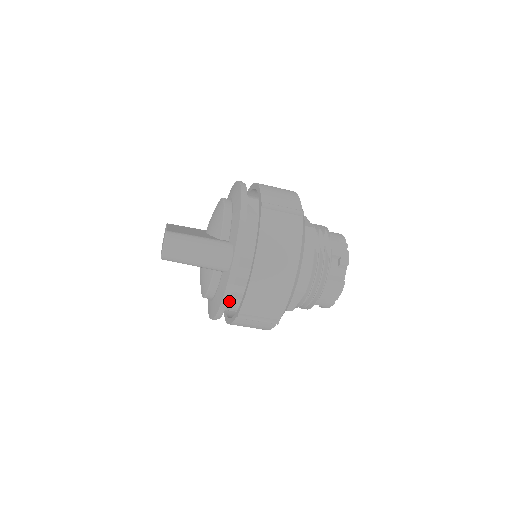
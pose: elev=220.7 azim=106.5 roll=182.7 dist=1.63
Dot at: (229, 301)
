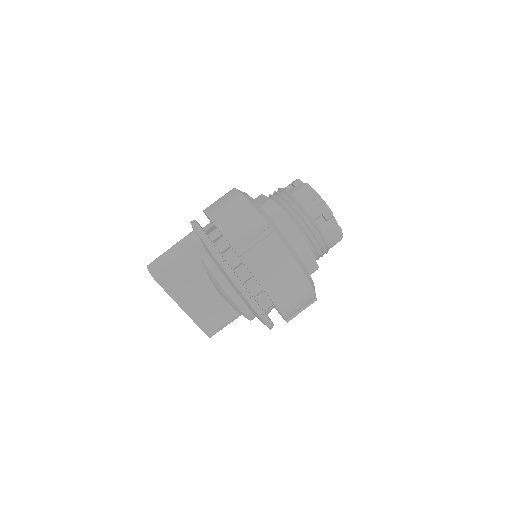
Dot at: (232, 263)
